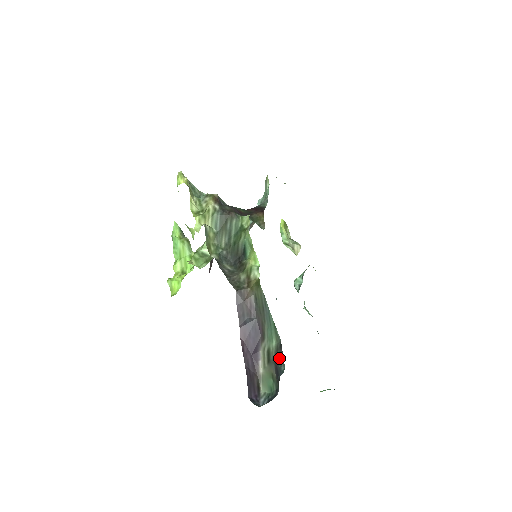
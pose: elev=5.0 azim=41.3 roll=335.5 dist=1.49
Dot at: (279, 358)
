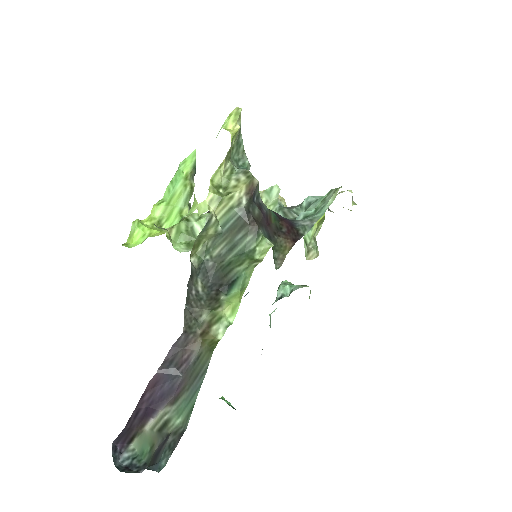
Dot at: (169, 446)
